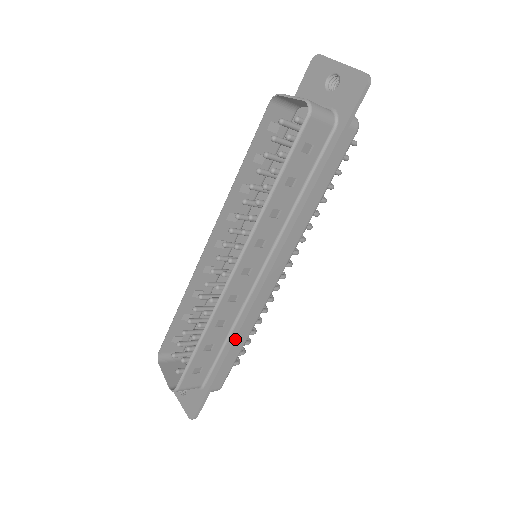
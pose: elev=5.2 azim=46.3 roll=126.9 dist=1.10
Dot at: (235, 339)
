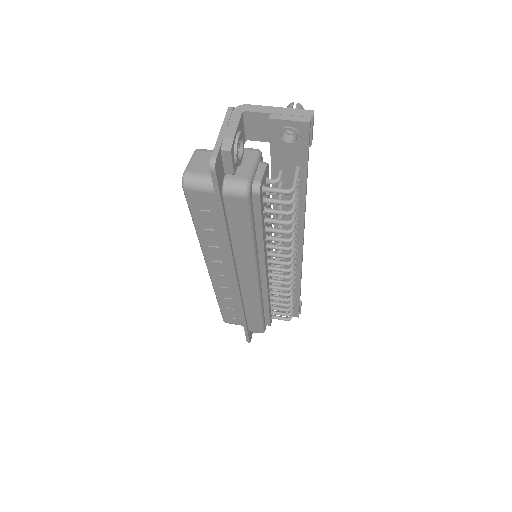
Dot at: (241, 311)
